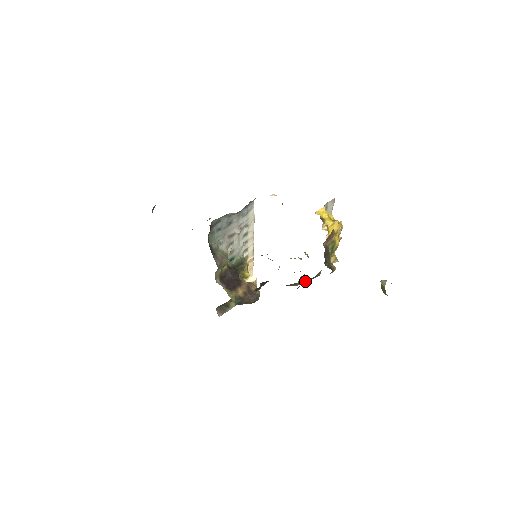
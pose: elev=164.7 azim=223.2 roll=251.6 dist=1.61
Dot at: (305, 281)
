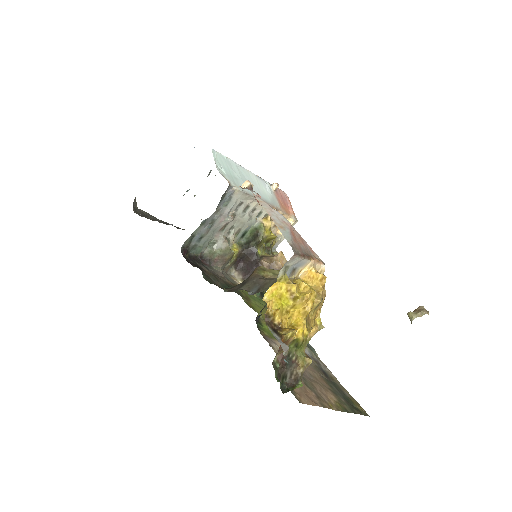
Dot at: occluded
